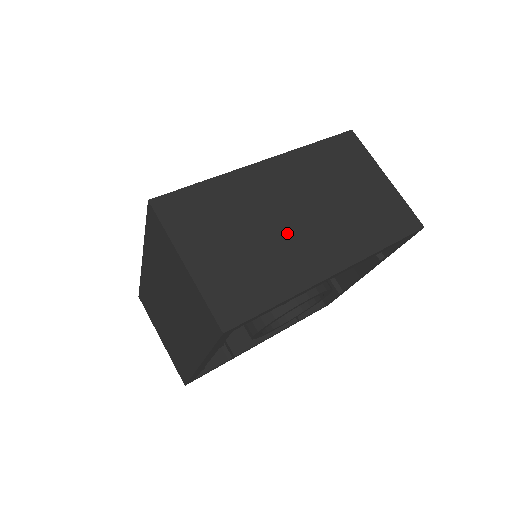
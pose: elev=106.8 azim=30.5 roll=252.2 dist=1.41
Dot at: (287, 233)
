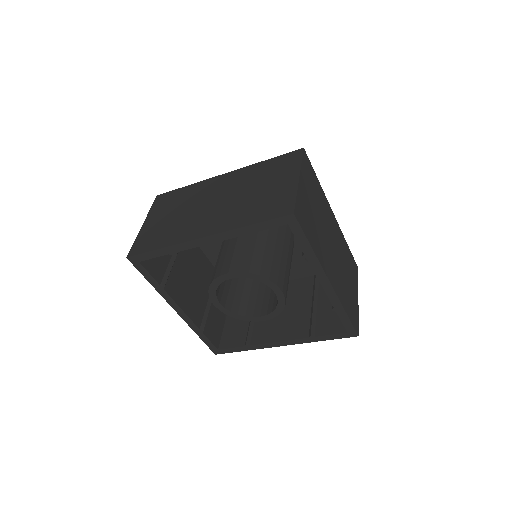
Dot at: (327, 242)
